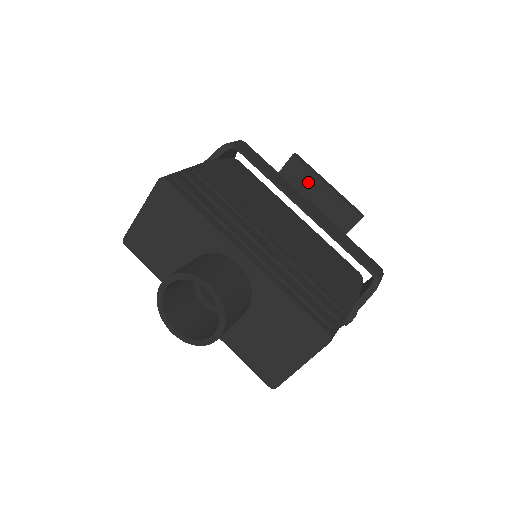
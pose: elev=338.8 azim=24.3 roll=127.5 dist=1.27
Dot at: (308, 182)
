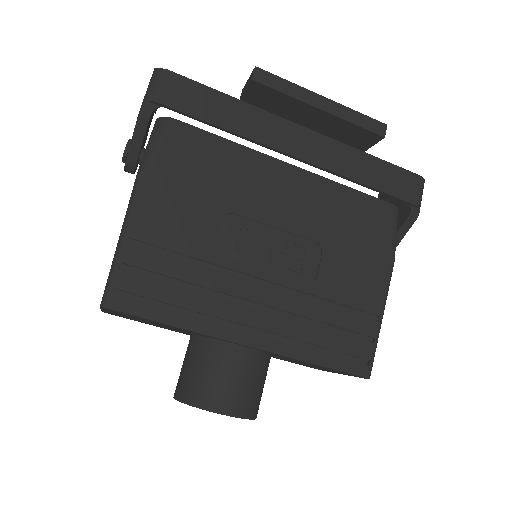
Dot at: (290, 107)
